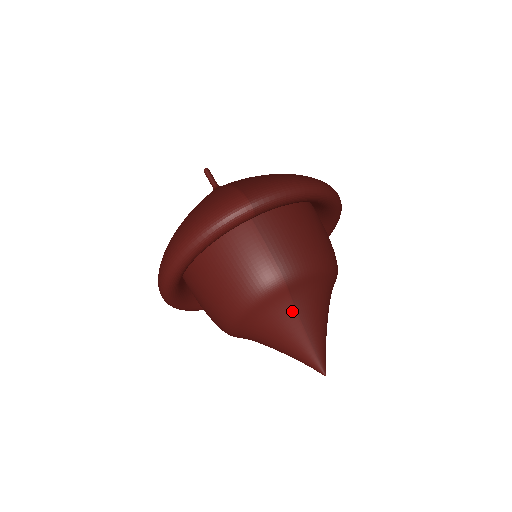
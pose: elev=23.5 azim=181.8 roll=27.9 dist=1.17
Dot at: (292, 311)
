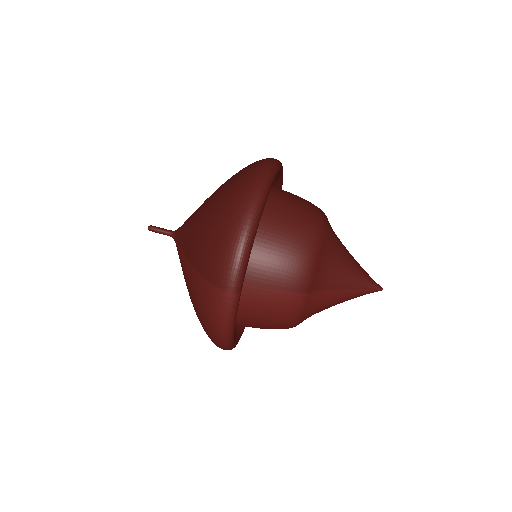
Dot at: (325, 293)
